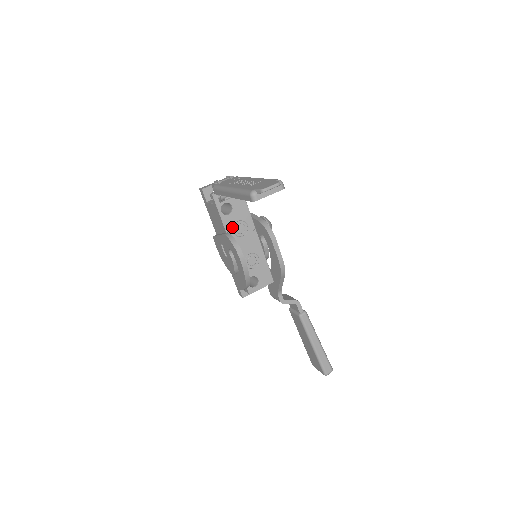
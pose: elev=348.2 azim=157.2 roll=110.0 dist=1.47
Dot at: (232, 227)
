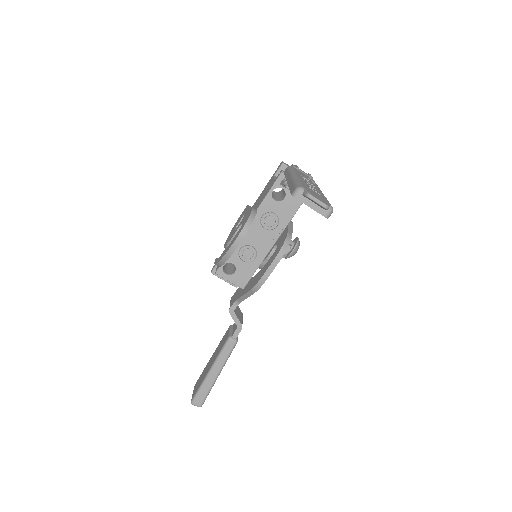
Dot at: (266, 212)
